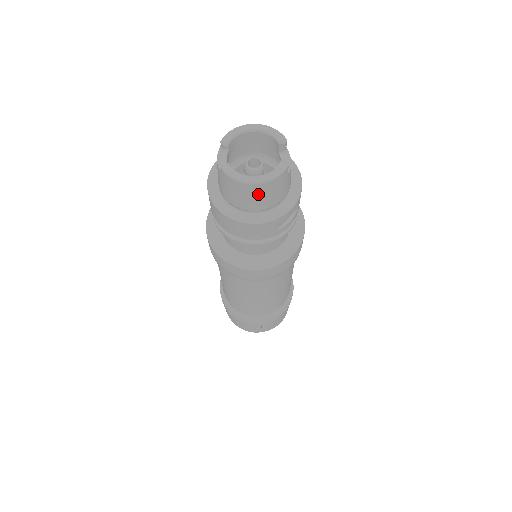
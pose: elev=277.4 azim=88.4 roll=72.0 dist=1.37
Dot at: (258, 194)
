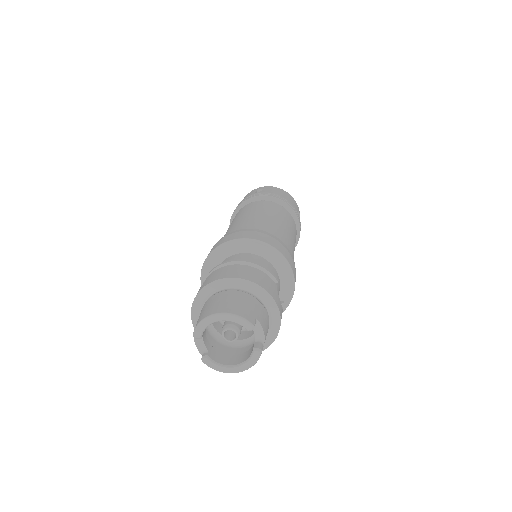
Dot at: occluded
